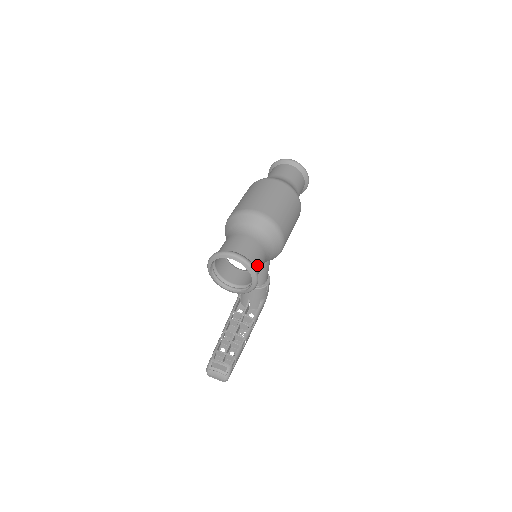
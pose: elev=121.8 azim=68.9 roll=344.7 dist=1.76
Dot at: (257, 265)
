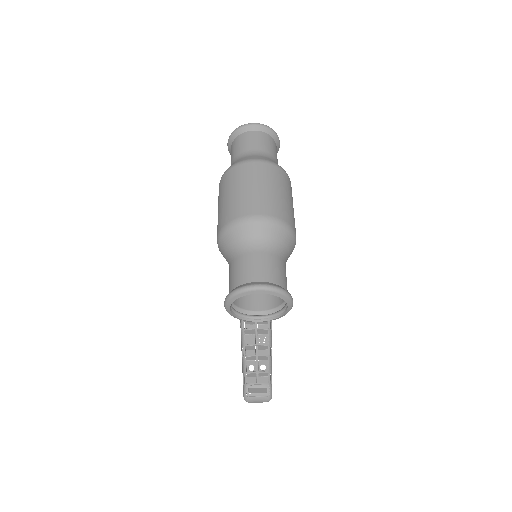
Dot at: (285, 284)
